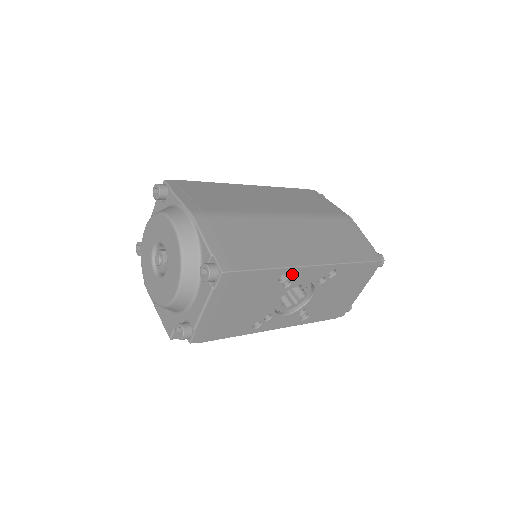
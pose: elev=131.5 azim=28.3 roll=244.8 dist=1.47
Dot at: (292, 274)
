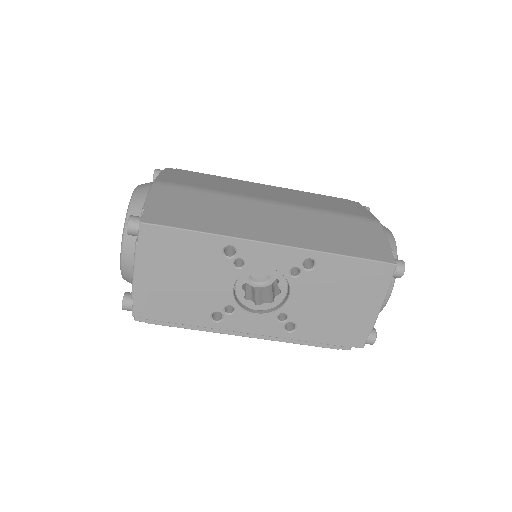
Dot at: (241, 249)
